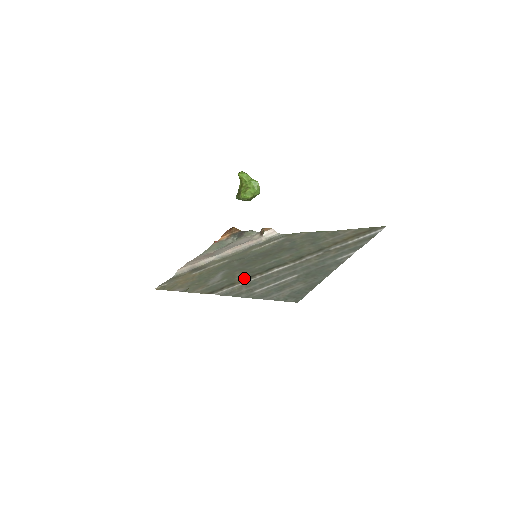
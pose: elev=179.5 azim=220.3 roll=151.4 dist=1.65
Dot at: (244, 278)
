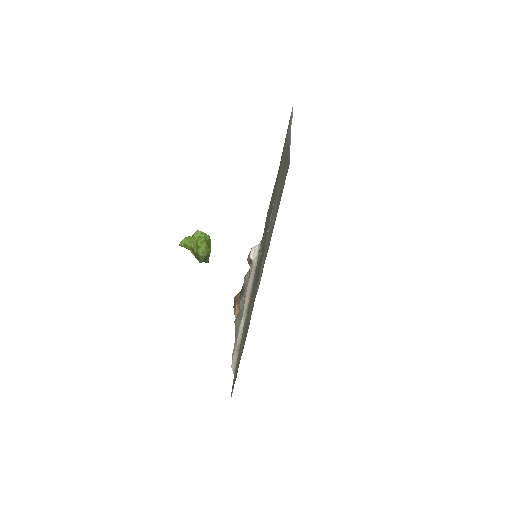
Dot at: (261, 263)
